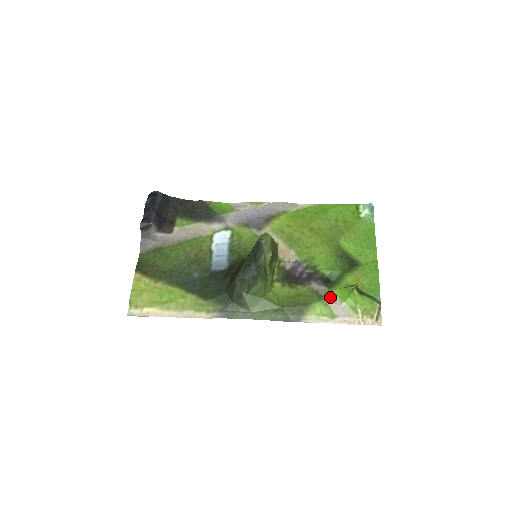
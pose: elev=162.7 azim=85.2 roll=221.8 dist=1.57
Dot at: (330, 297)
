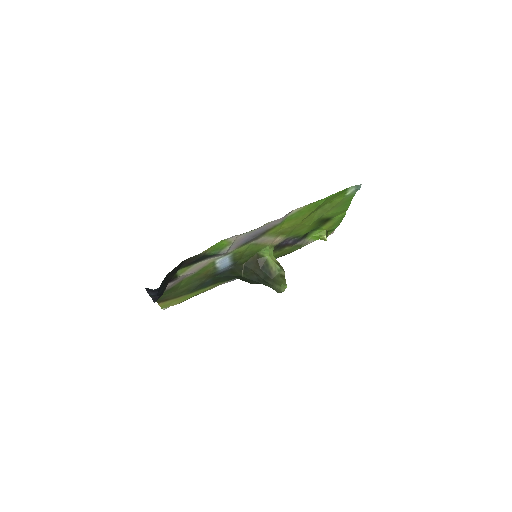
Dot at: (306, 243)
